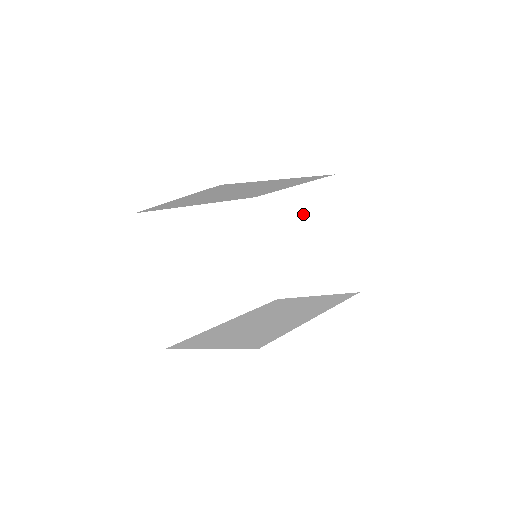
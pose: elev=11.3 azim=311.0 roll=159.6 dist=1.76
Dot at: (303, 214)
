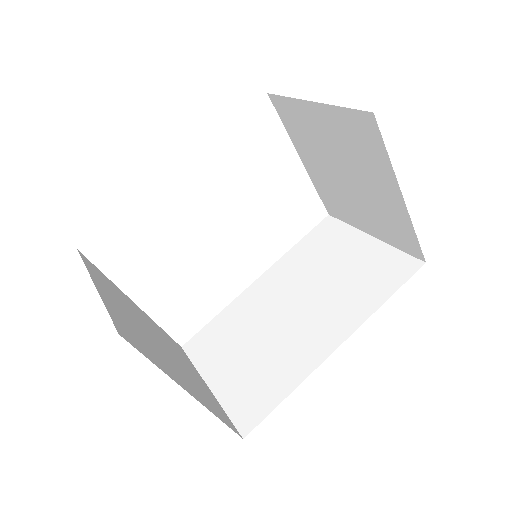
Dot at: (336, 144)
